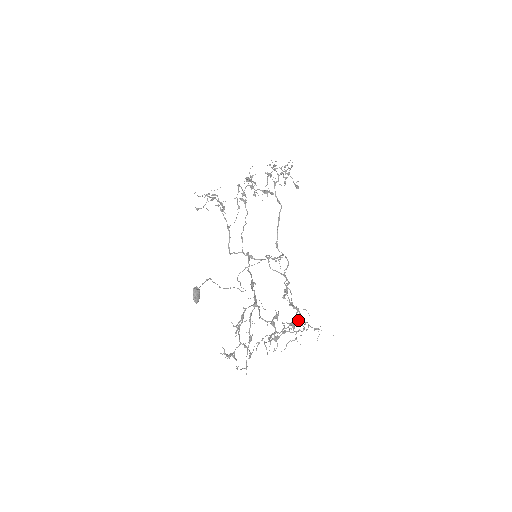
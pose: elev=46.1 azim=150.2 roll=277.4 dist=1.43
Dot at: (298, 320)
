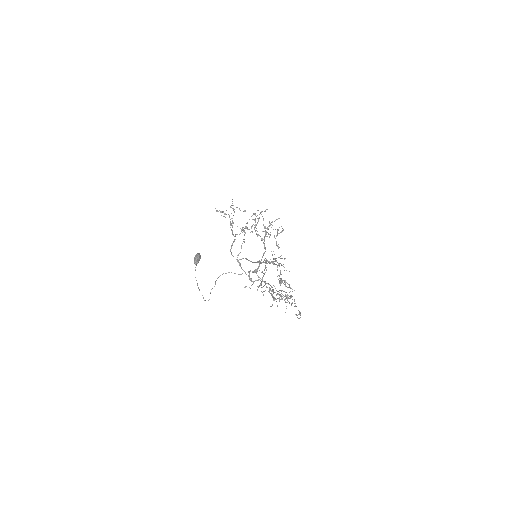
Dot at: (291, 297)
